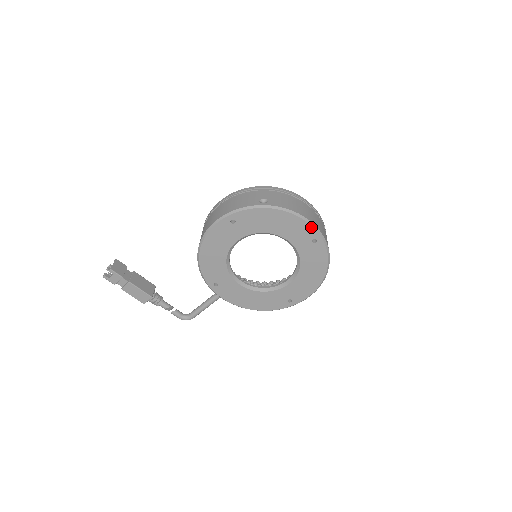
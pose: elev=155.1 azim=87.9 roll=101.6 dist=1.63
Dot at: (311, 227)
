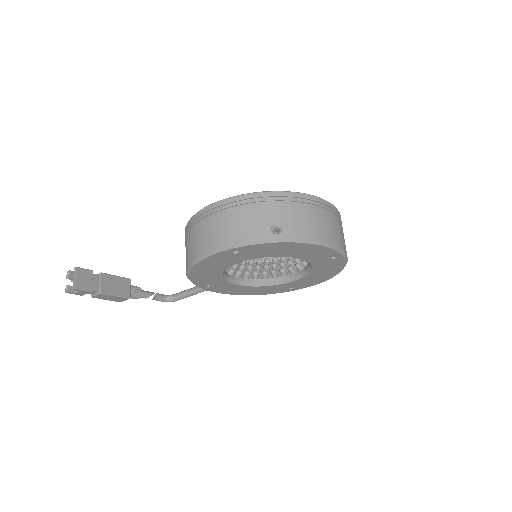
Dot at: (333, 250)
